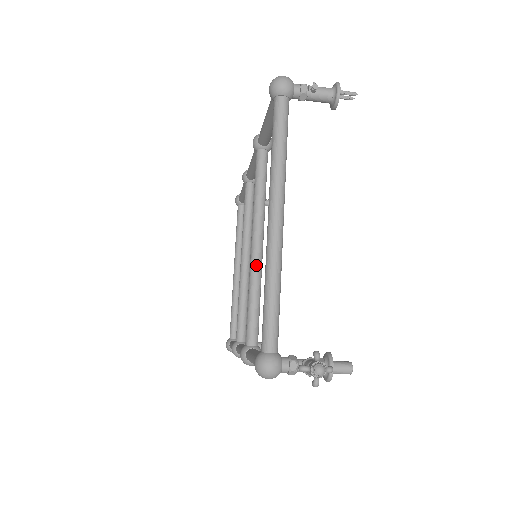
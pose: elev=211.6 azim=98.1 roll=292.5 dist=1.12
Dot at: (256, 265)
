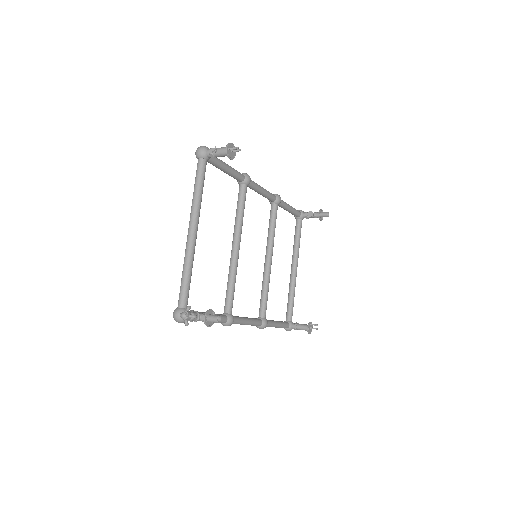
Dot at: (231, 261)
